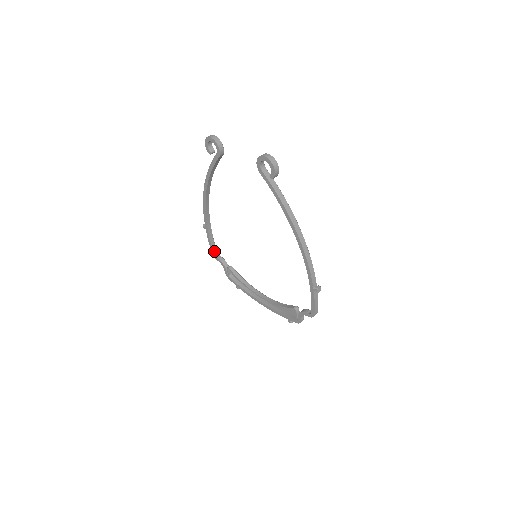
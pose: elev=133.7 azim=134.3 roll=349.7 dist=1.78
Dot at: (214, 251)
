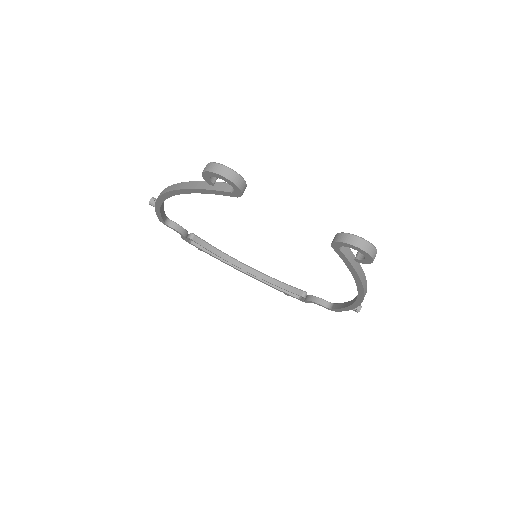
Dot at: (164, 220)
